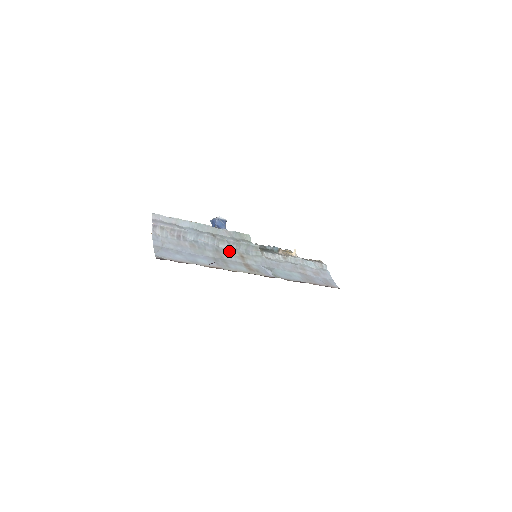
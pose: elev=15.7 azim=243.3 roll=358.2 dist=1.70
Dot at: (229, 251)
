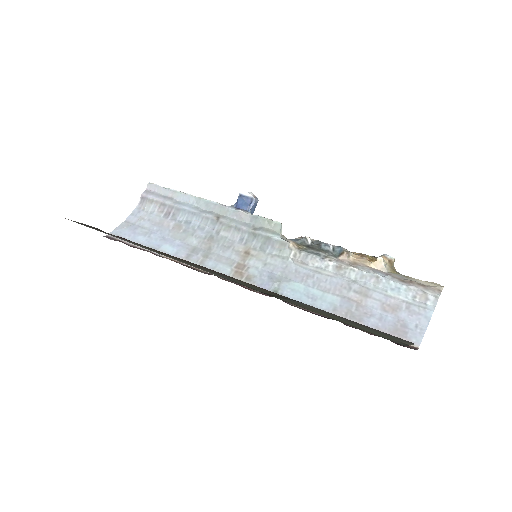
Dot at: (231, 242)
